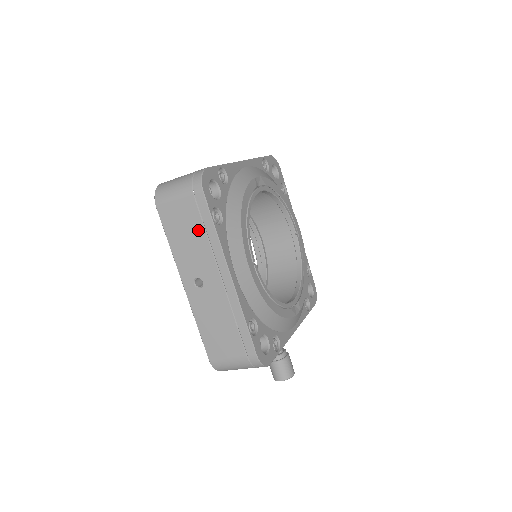
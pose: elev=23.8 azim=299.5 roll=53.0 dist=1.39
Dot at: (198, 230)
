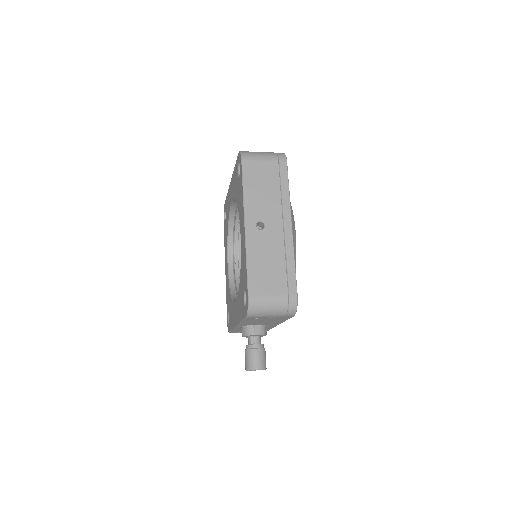
Dot at: (274, 186)
